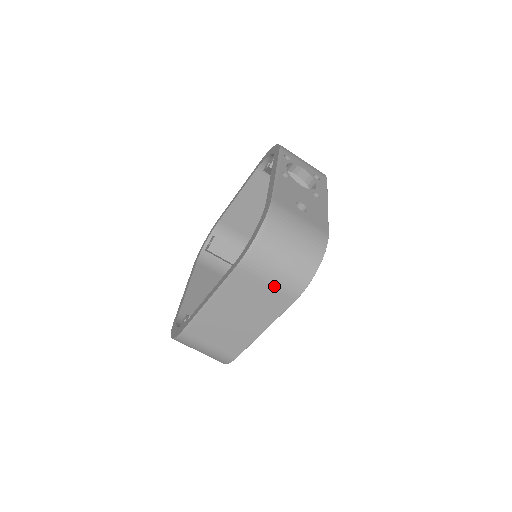
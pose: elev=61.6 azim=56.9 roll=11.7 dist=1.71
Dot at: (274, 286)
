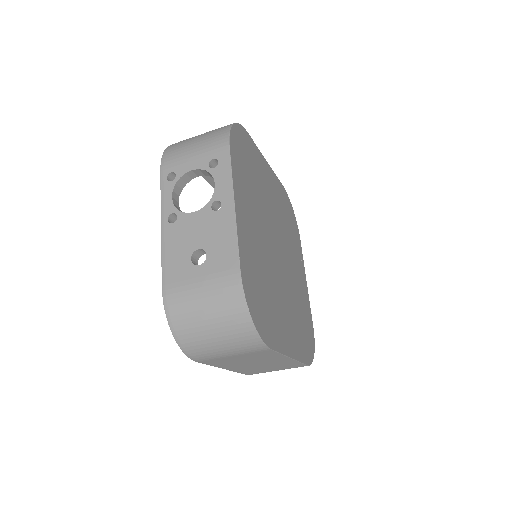
Dot at: (239, 354)
